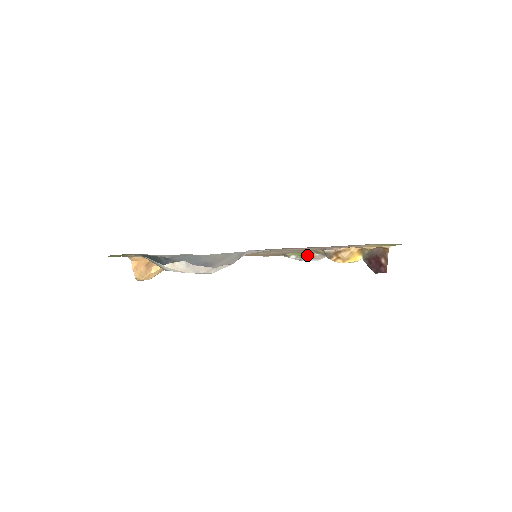
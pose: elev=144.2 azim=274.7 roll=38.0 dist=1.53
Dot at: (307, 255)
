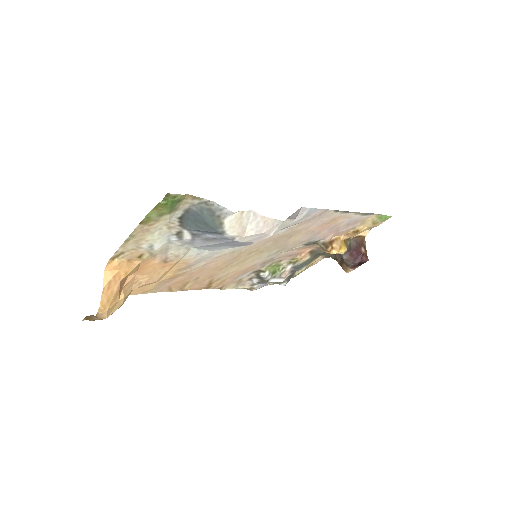
Dot at: (278, 271)
